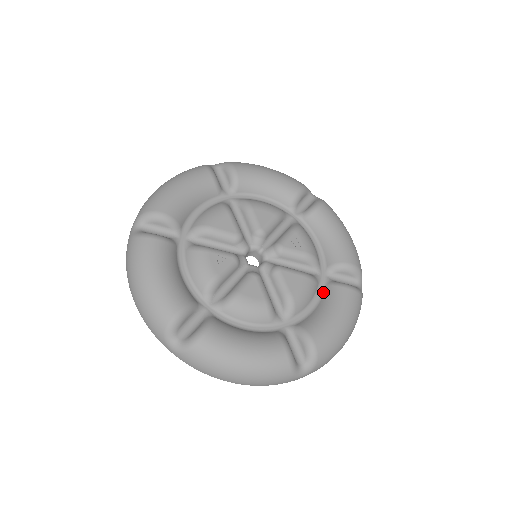
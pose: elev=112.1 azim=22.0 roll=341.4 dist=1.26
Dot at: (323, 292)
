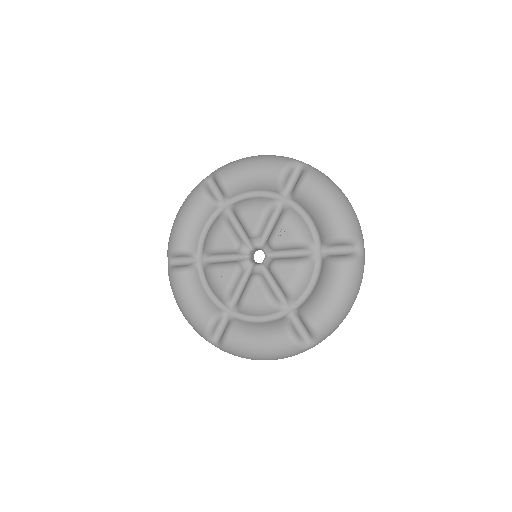
Dot at: (320, 269)
